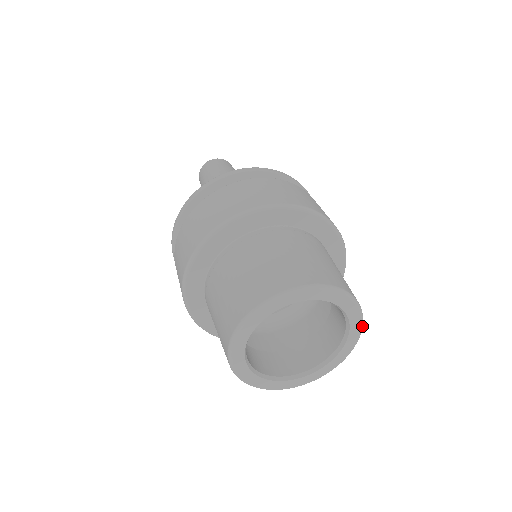
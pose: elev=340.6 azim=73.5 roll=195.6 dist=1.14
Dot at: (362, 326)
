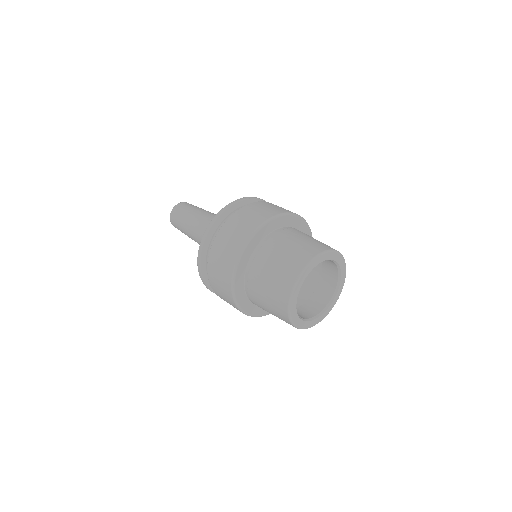
Dot at: (341, 255)
